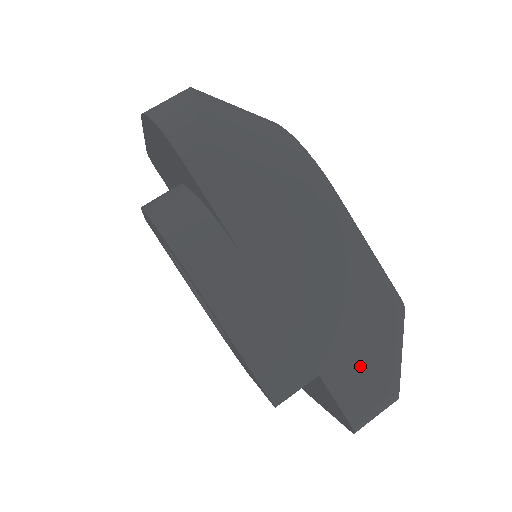
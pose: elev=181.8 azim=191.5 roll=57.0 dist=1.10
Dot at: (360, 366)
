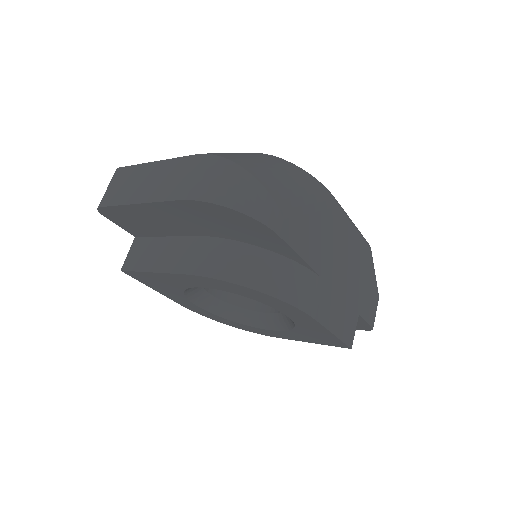
Dot at: (368, 294)
